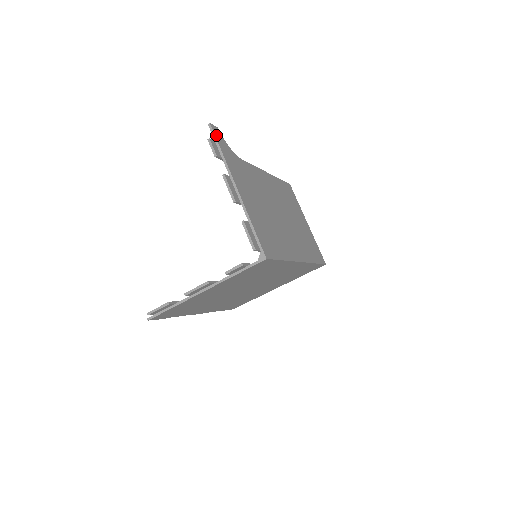
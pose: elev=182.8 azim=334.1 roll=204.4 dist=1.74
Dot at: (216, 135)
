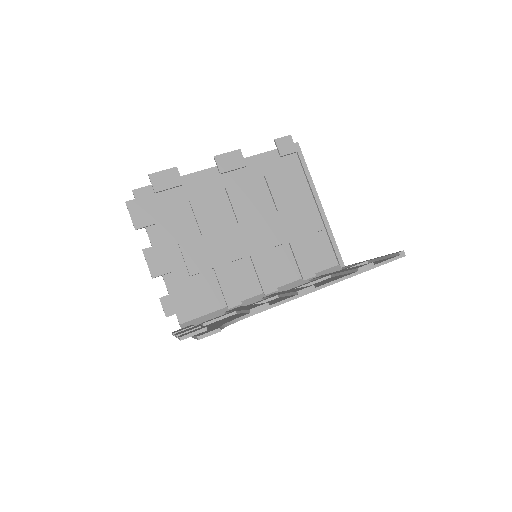
Dot at: occluded
